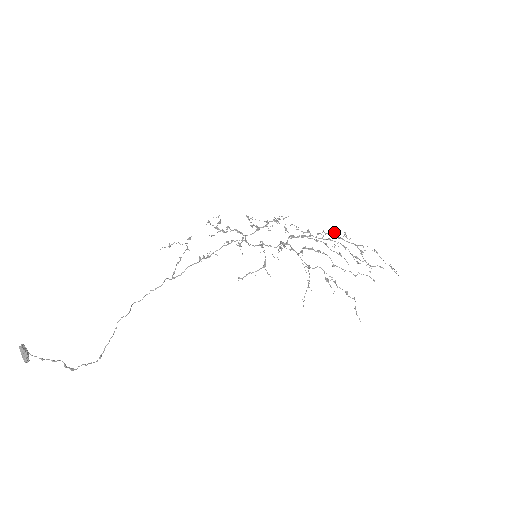
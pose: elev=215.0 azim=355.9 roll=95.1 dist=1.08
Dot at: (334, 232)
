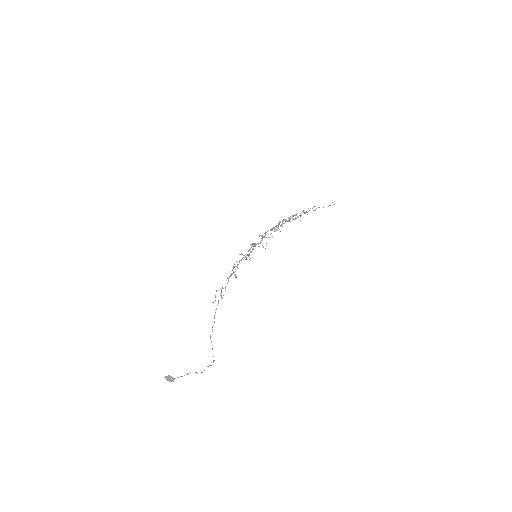
Dot at: occluded
